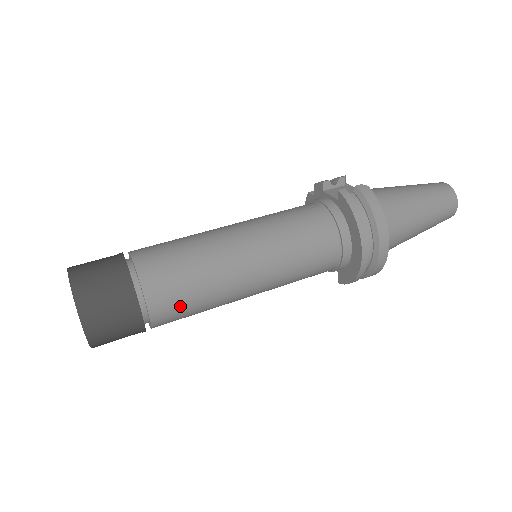
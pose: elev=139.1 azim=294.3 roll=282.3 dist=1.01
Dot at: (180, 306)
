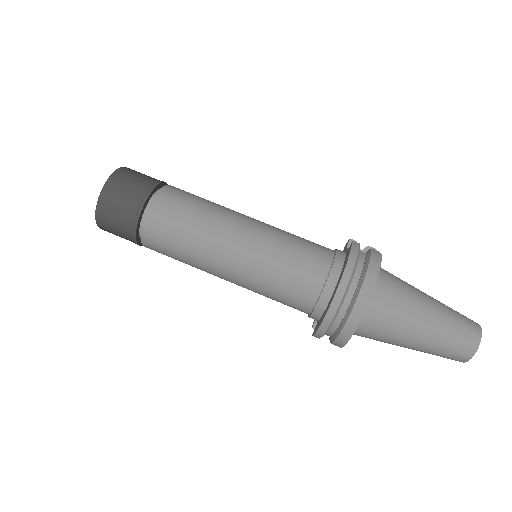
Dot at: (168, 232)
